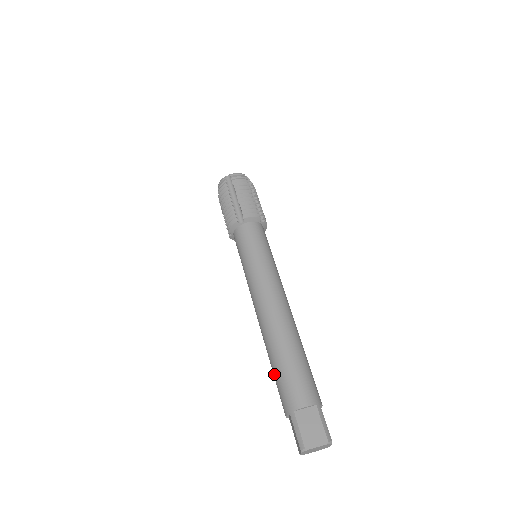
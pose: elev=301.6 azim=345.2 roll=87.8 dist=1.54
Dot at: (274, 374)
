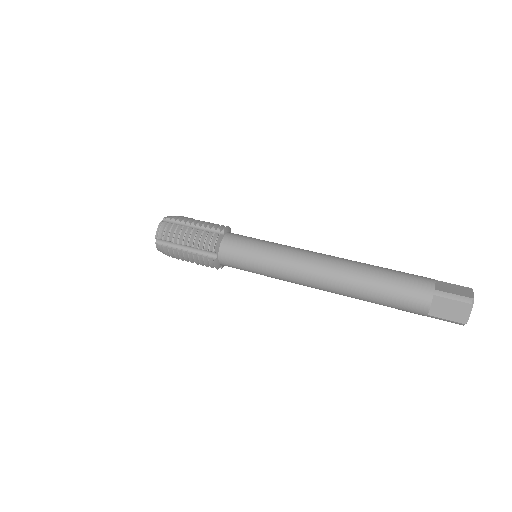
Dot at: (387, 292)
